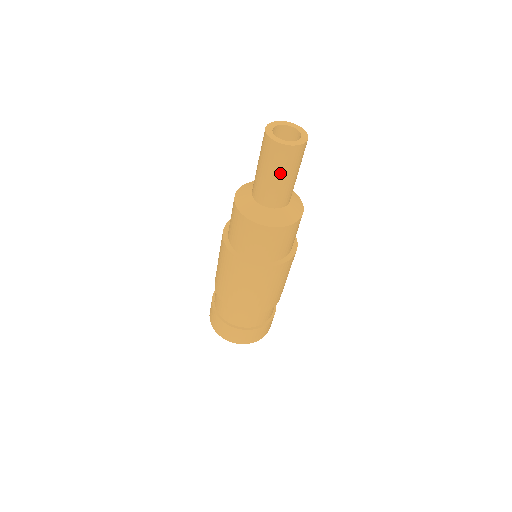
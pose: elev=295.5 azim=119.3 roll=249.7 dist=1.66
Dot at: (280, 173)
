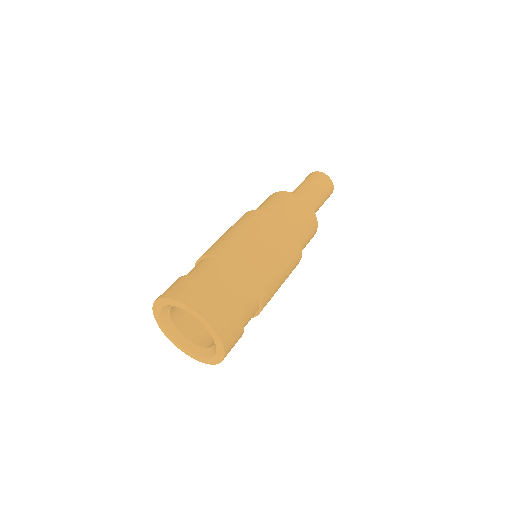
Dot at: (315, 185)
